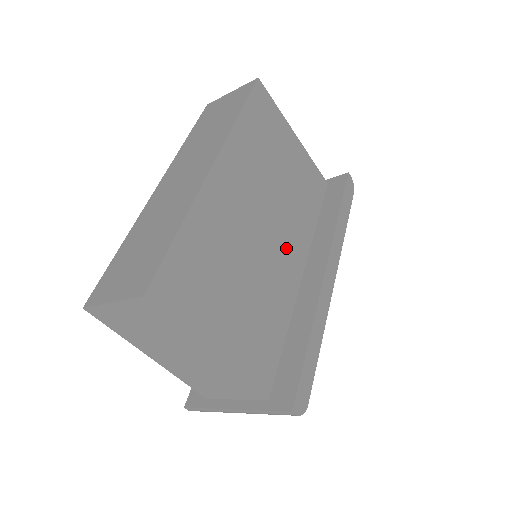
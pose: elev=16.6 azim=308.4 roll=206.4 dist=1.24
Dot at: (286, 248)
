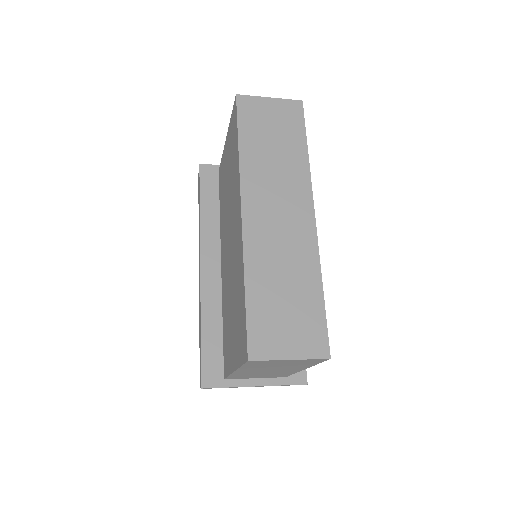
Dot at: occluded
